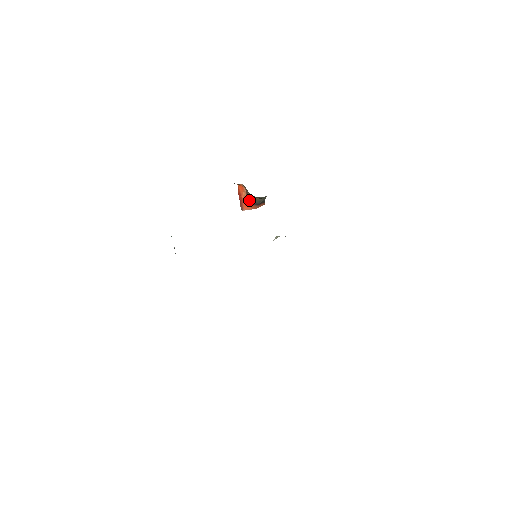
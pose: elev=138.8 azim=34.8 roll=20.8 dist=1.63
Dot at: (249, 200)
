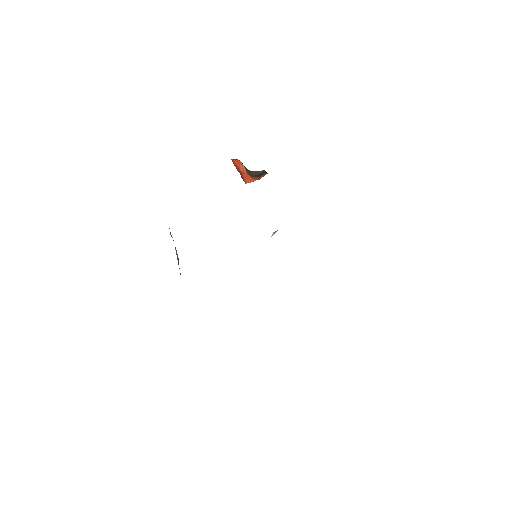
Dot at: (248, 173)
